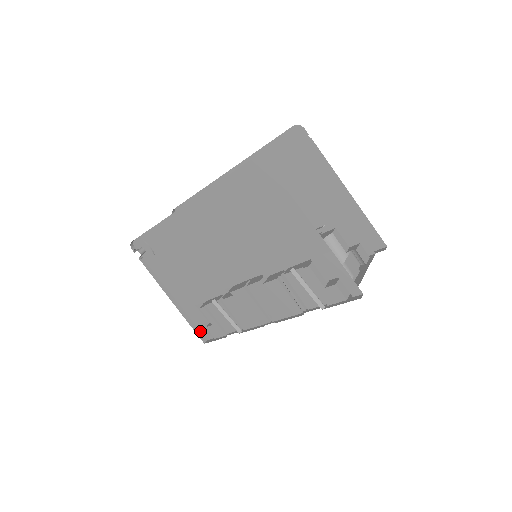
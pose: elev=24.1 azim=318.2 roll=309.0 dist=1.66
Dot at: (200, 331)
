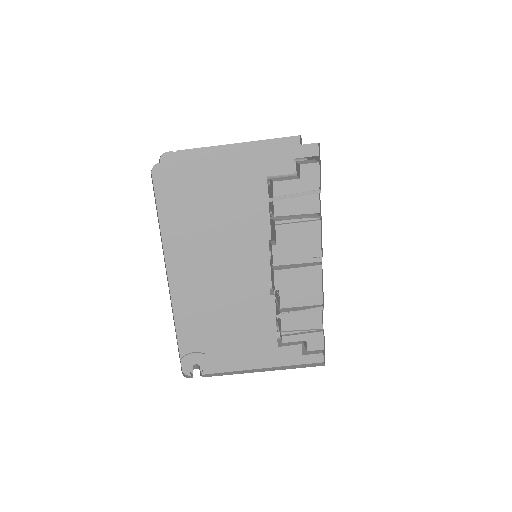
Dot at: (310, 364)
